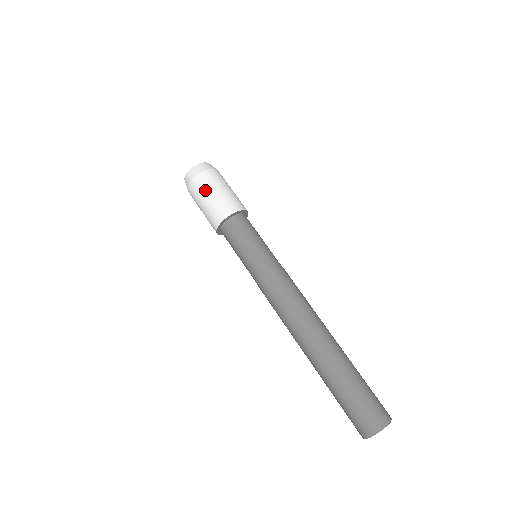
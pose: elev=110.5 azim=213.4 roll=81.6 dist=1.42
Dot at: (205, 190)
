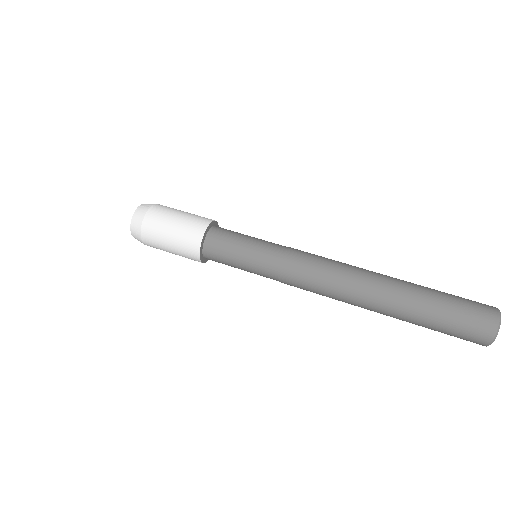
Dot at: (160, 242)
